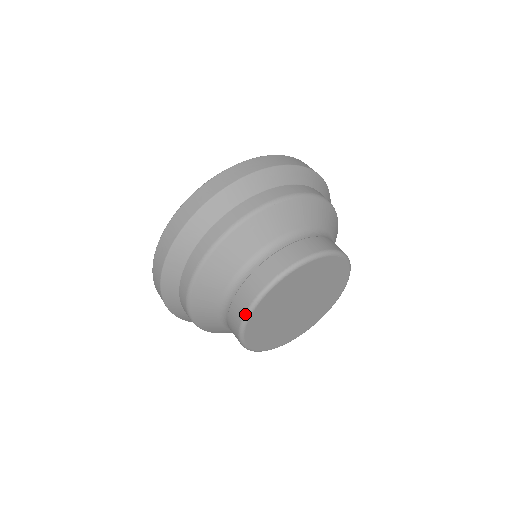
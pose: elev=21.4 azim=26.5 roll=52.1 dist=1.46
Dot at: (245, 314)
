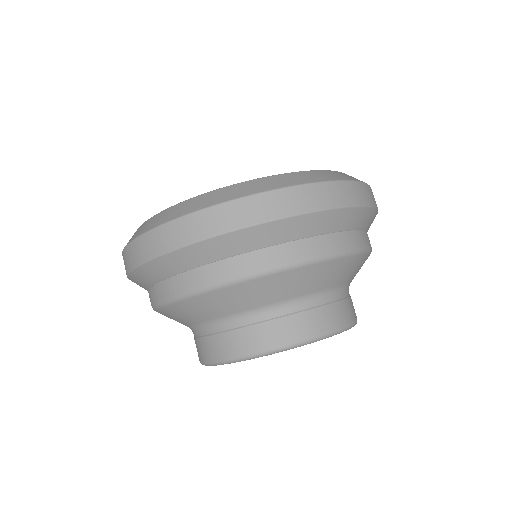
Dot at: occluded
